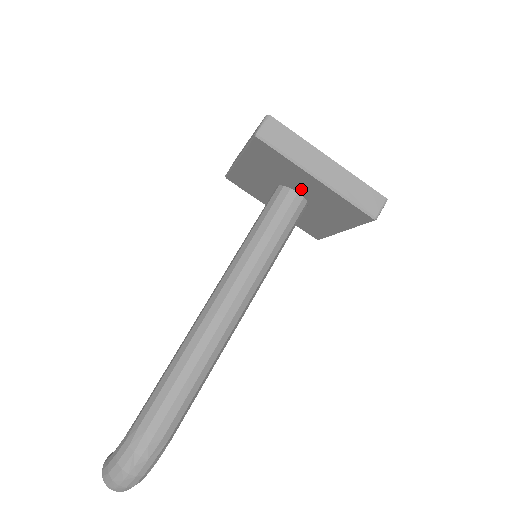
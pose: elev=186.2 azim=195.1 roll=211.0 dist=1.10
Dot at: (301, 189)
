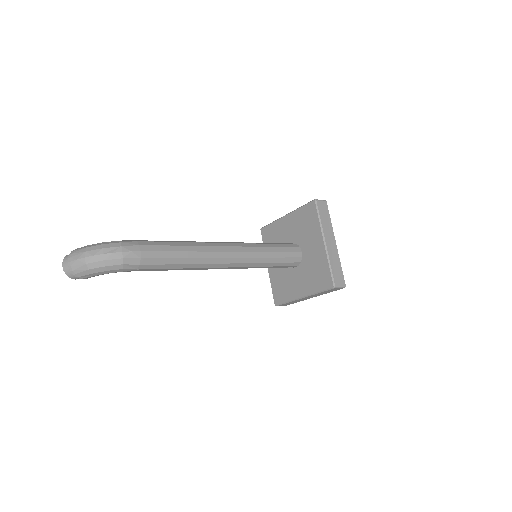
Dot at: (306, 249)
